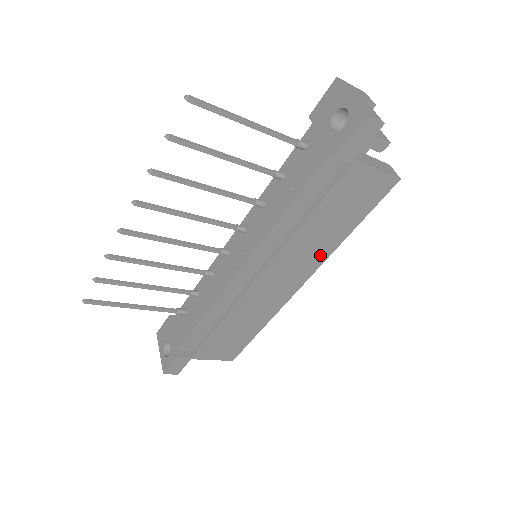
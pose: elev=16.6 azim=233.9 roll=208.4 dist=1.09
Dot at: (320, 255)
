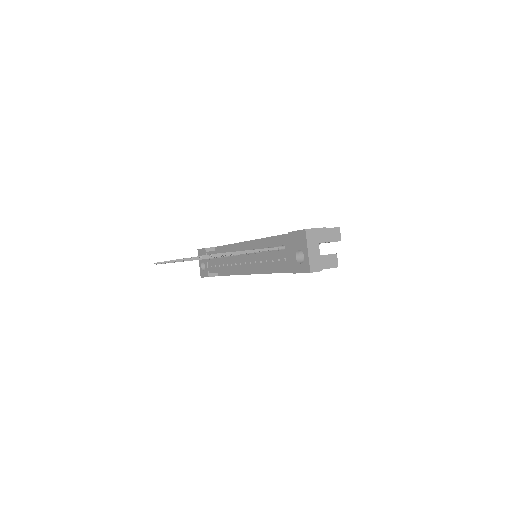
Dot at: occluded
